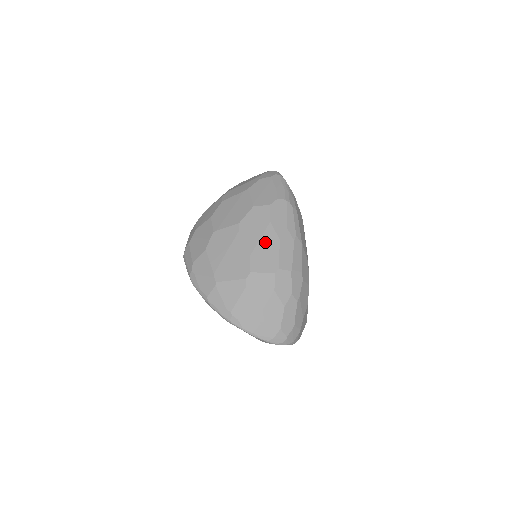
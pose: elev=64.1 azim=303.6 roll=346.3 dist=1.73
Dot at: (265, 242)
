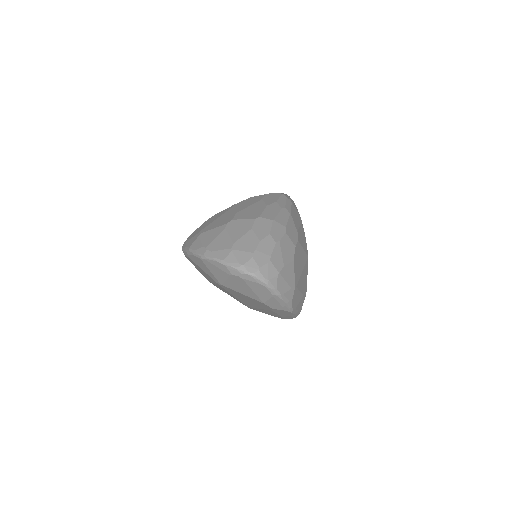
Dot at: (253, 207)
